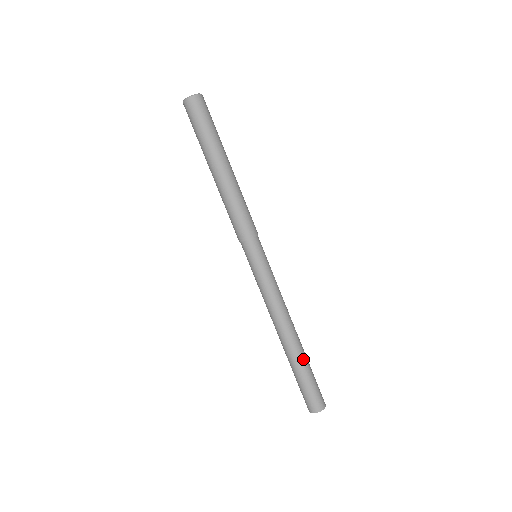
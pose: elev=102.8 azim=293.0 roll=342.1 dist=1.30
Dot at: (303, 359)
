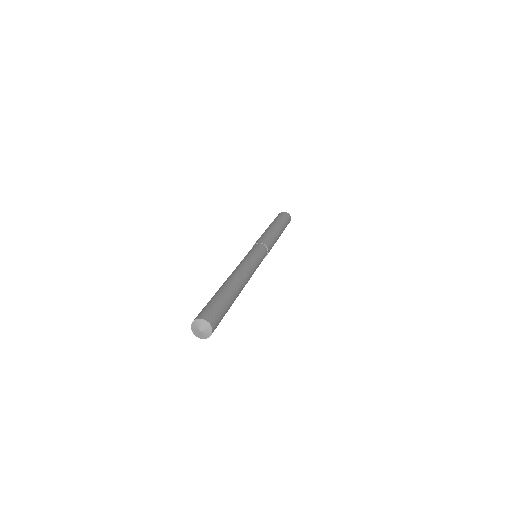
Dot at: (230, 292)
